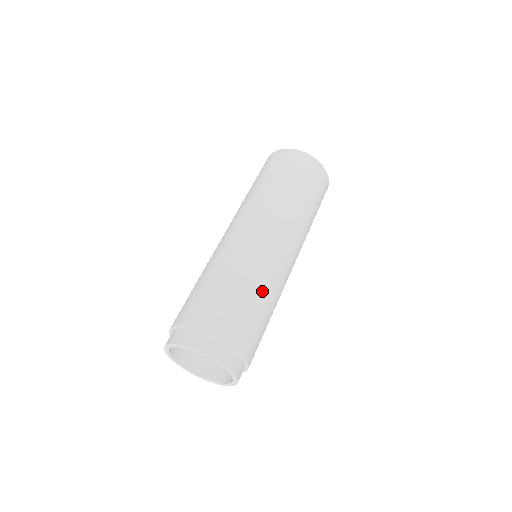
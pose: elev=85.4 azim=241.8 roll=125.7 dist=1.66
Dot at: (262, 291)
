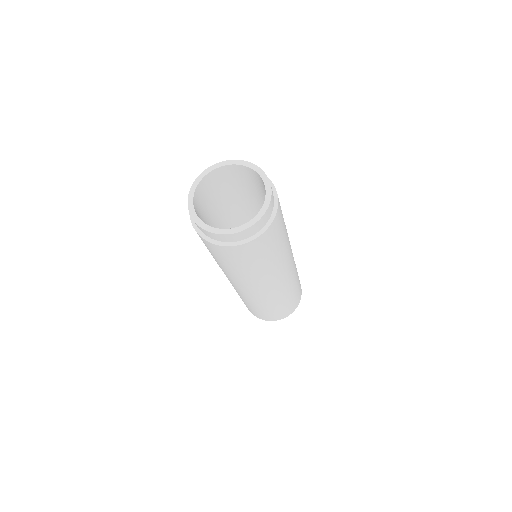
Dot at: (286, 238)
